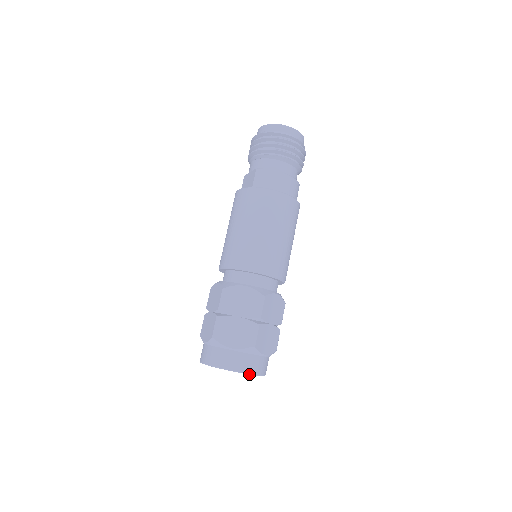
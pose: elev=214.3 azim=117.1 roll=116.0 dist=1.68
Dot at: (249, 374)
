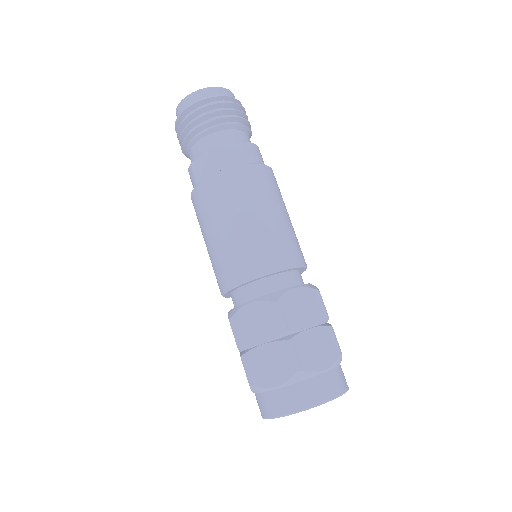
Dot at: occluded
